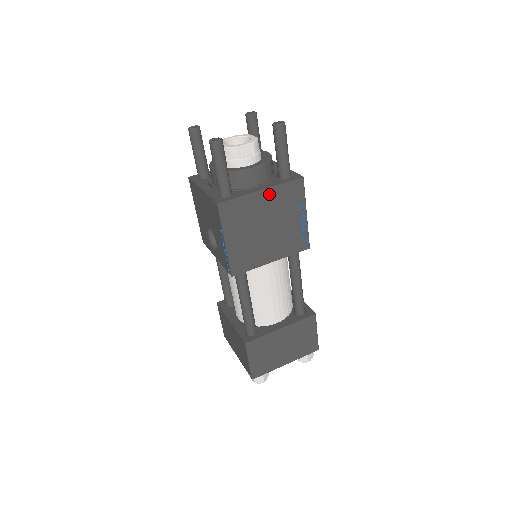
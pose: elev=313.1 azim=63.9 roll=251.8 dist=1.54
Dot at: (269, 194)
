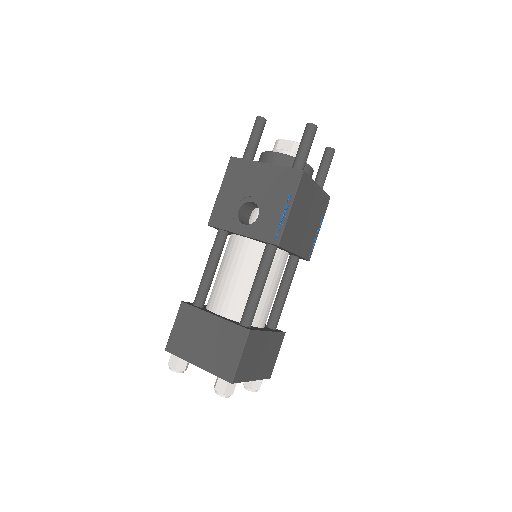
Dot at: (318, 192)
